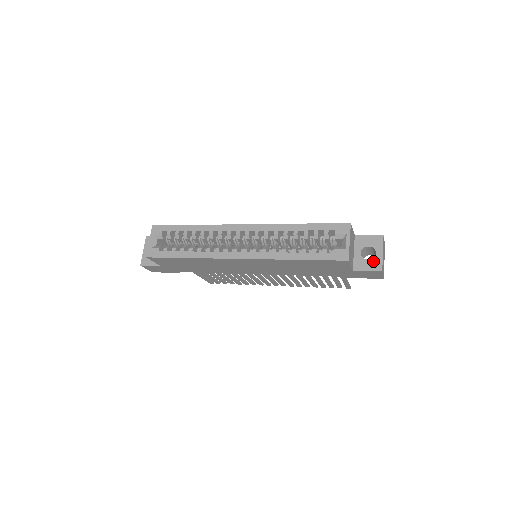
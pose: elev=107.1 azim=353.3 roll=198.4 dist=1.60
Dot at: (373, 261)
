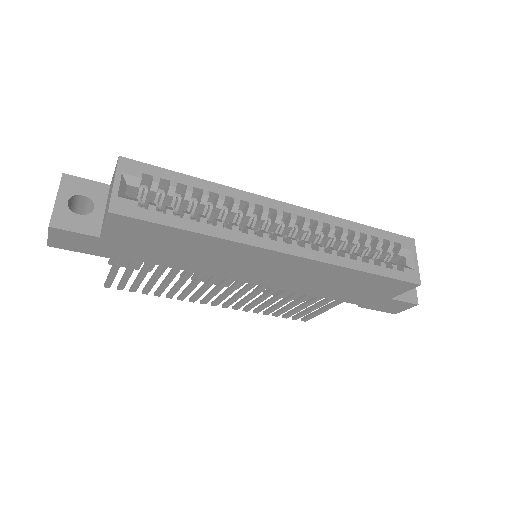
Dot at: (408, 291)
